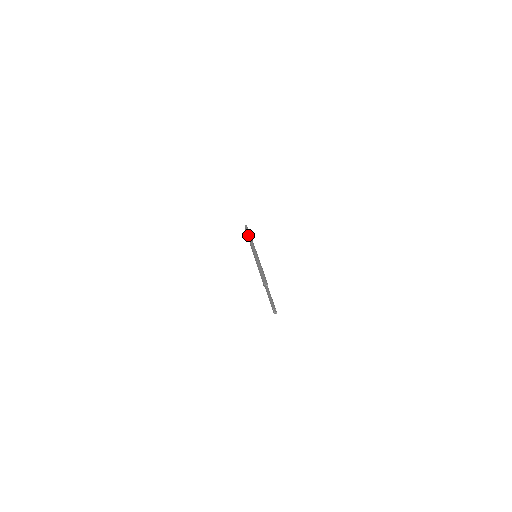
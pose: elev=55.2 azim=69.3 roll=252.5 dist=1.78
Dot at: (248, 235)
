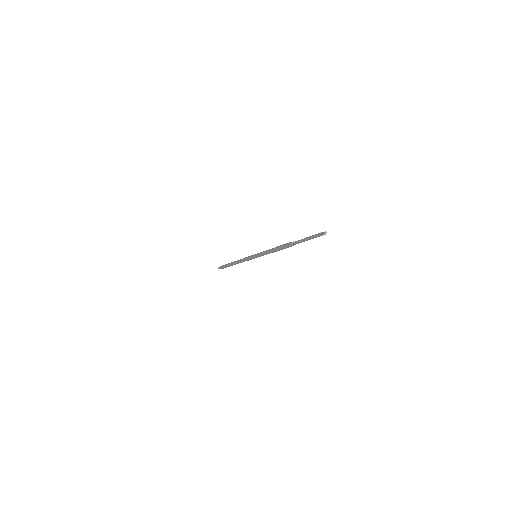
Dot at: (231, 262)
